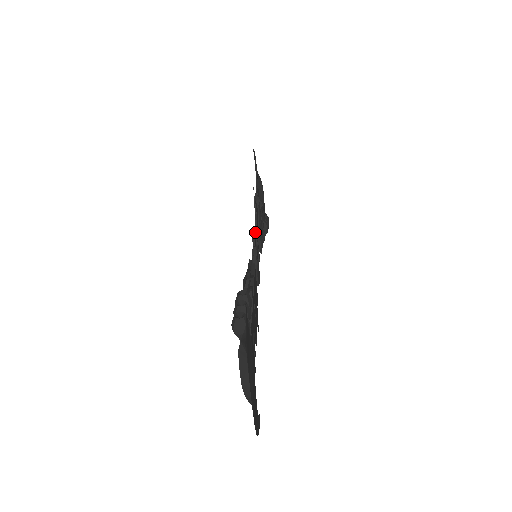
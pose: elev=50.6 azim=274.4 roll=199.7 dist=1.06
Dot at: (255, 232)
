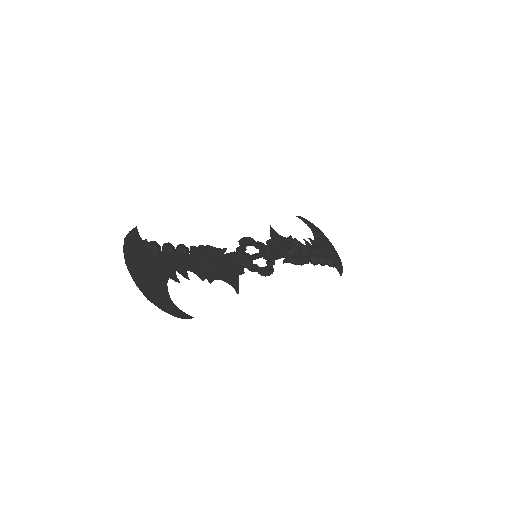
Dot at: (251, 241)
